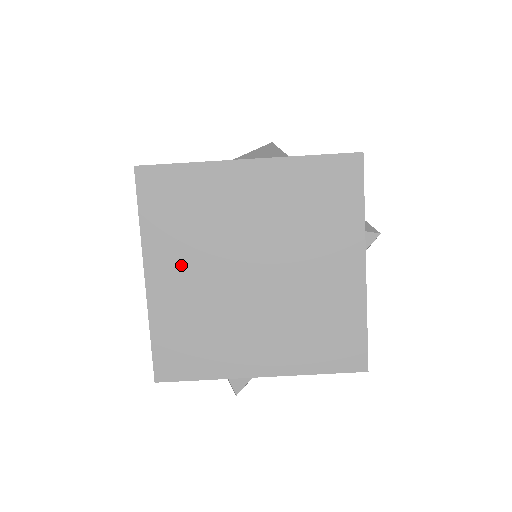
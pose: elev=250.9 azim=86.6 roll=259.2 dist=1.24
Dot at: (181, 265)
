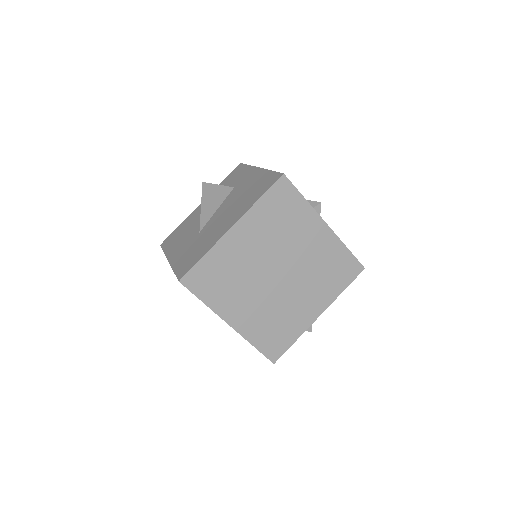
Dot at: (241, 304)
